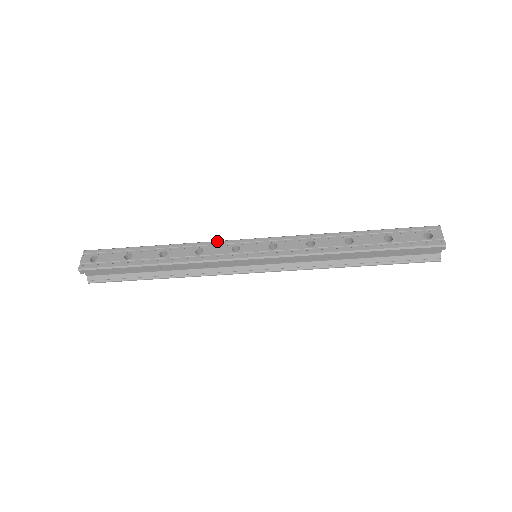
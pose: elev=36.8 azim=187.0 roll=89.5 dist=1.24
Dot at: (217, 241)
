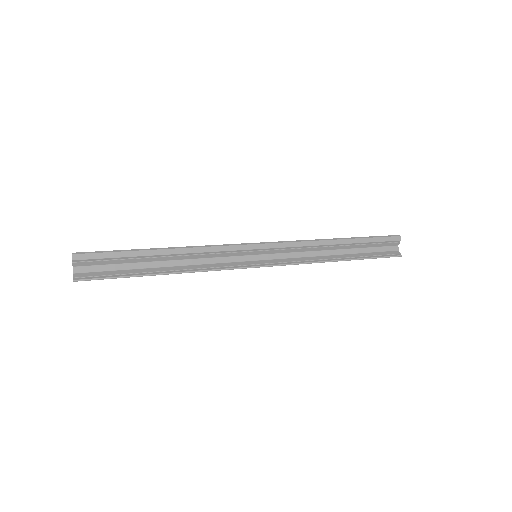
Dot at: occluded
